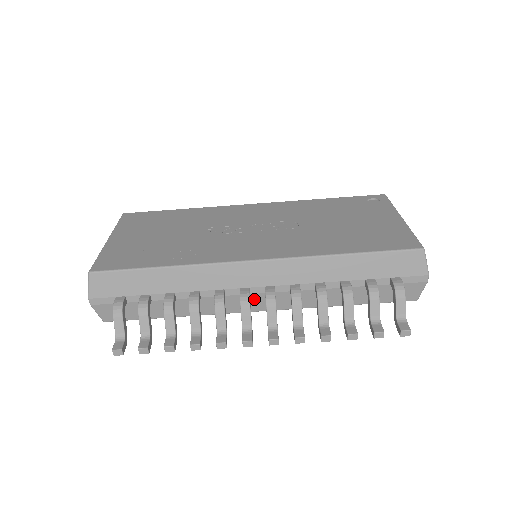
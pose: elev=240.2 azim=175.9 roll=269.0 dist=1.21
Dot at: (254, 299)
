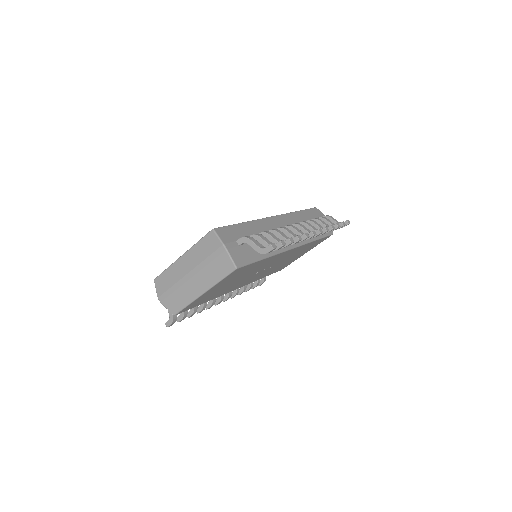
Dot at: occluded
